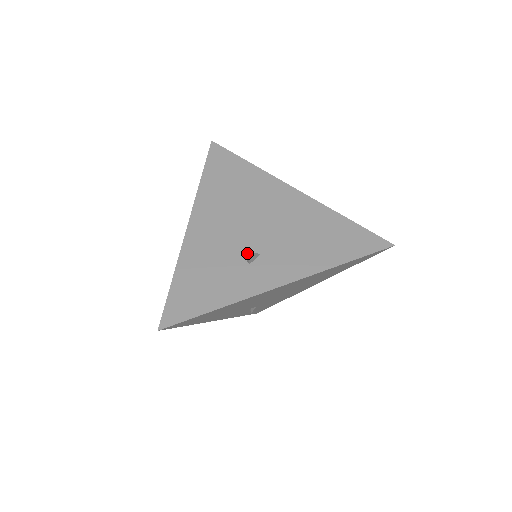
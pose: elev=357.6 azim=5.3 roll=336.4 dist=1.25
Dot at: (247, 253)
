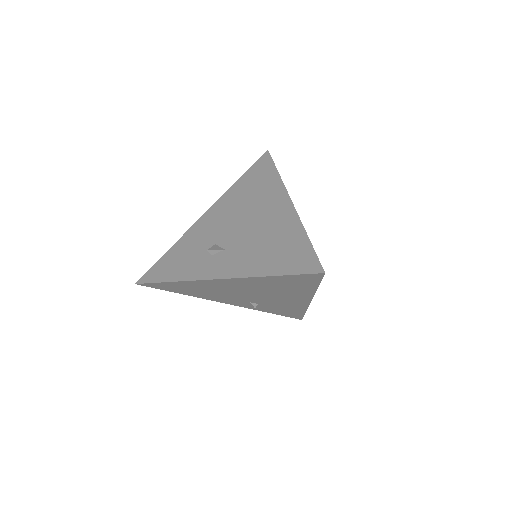
Dot at: (216, 246)
